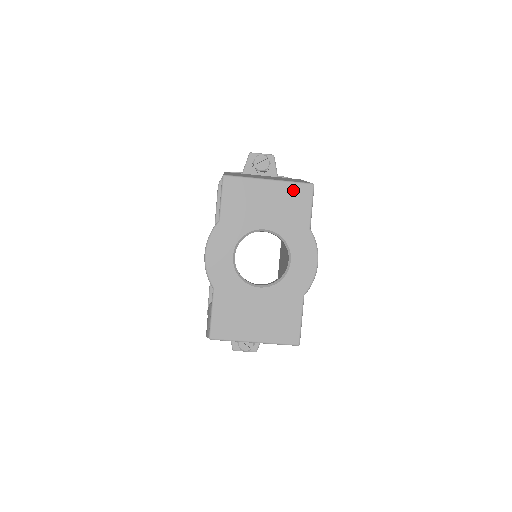
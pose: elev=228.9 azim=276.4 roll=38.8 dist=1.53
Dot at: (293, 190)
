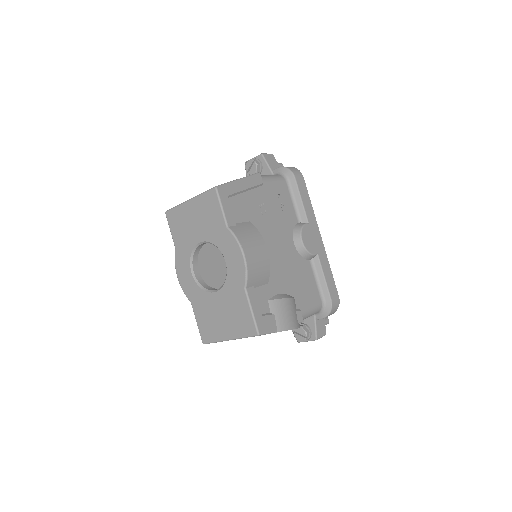
Dot at: (205, 200)
